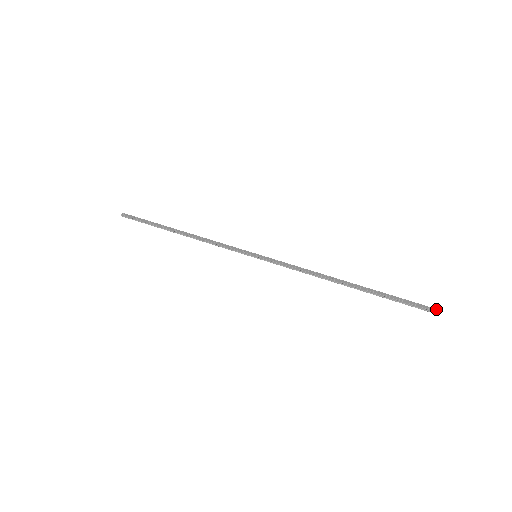
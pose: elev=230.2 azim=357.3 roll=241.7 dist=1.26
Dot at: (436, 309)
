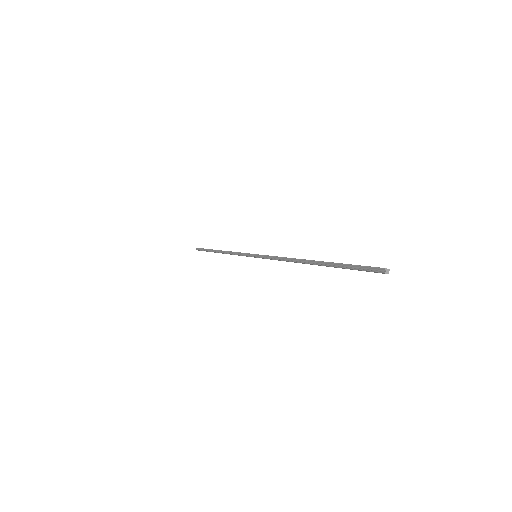
Dot at: (386, 268)
